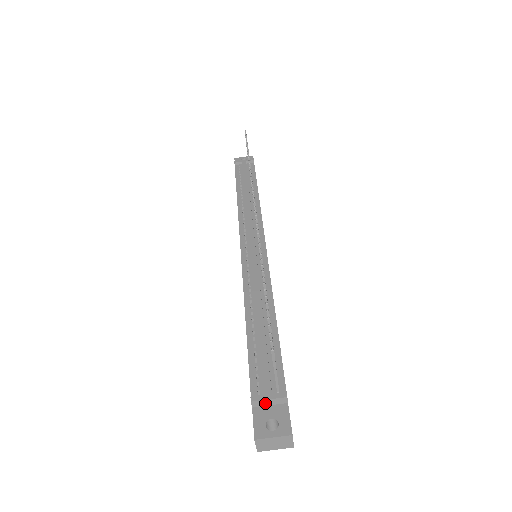
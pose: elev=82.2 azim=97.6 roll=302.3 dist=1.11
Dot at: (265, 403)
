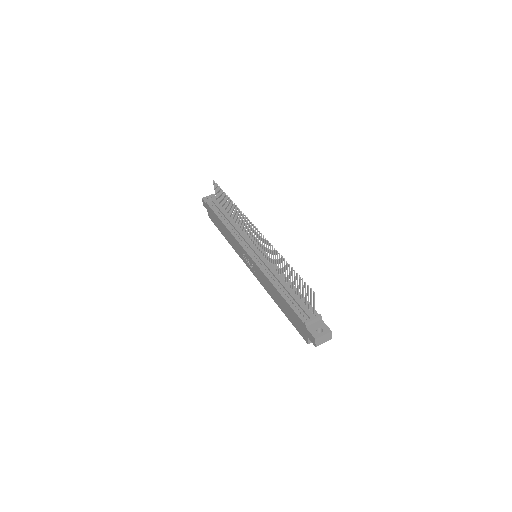
Dot at: (311, 323)
